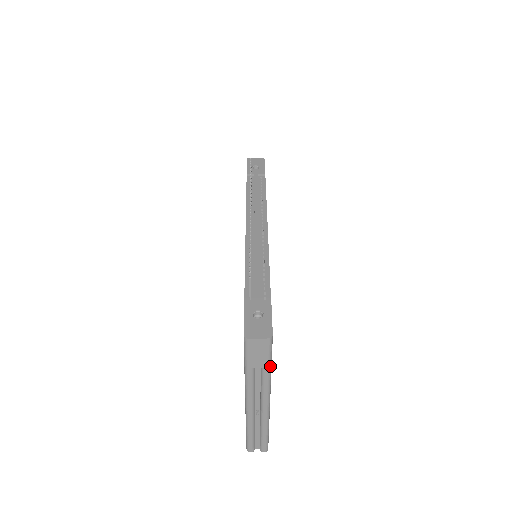
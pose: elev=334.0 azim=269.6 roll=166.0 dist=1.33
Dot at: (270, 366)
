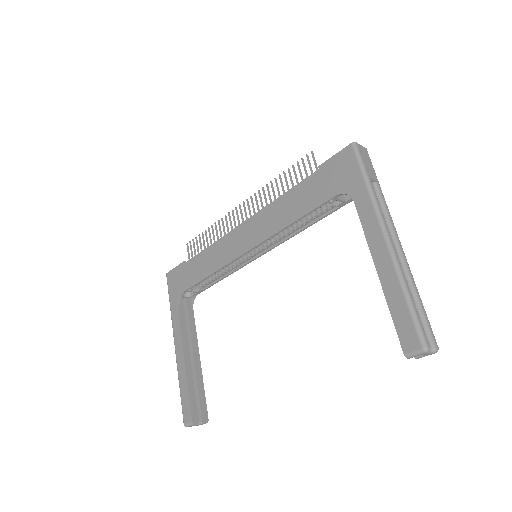
Dot at: (378, 184)
